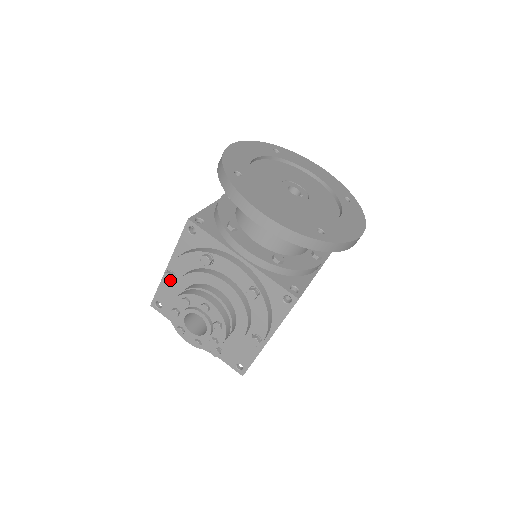
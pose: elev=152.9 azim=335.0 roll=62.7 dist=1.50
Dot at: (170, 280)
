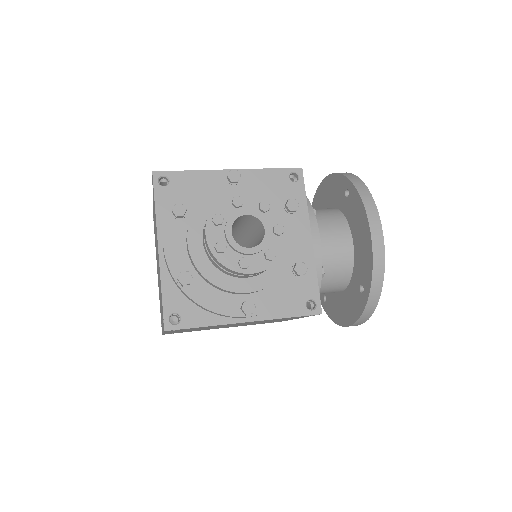
Dot at: (234, 179)
